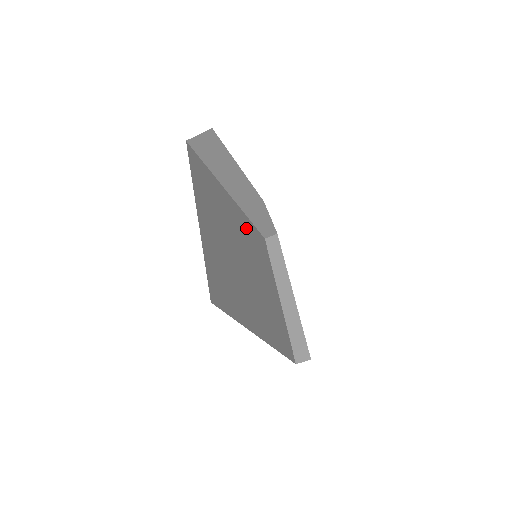
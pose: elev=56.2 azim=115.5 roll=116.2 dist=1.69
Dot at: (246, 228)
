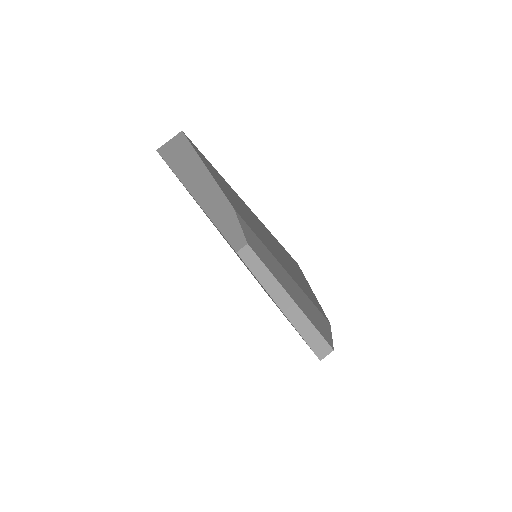
Dot at: occluded
